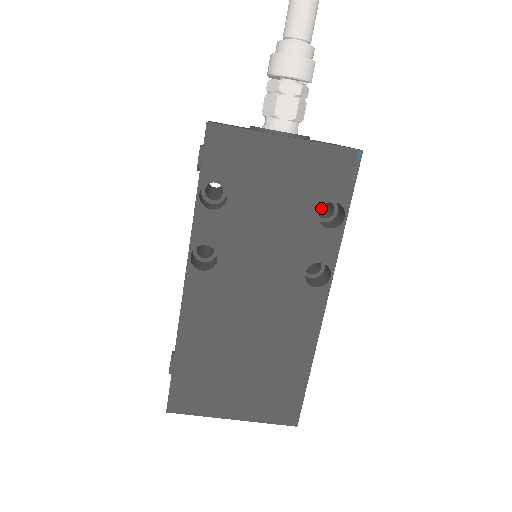
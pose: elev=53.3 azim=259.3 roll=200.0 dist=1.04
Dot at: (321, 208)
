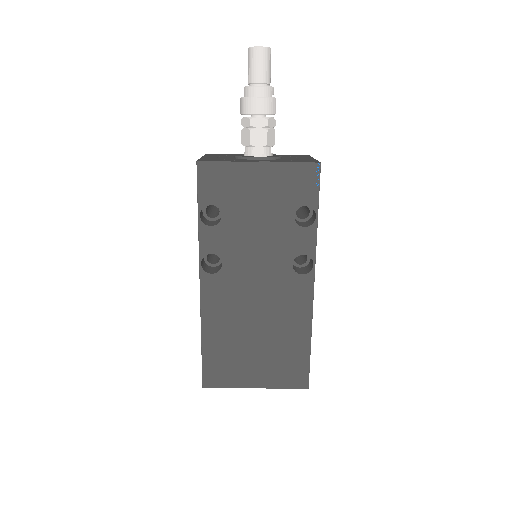
Dot at: (303, 210)
